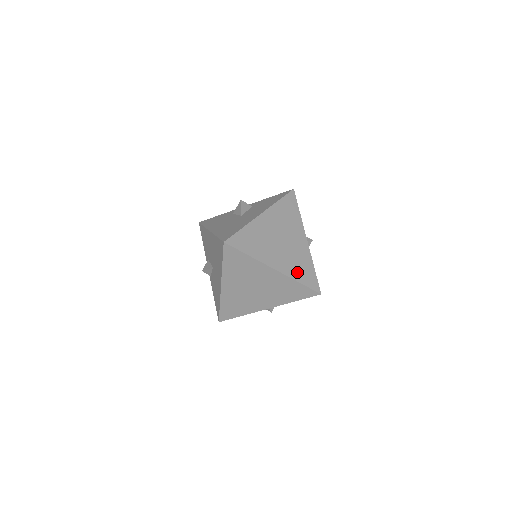
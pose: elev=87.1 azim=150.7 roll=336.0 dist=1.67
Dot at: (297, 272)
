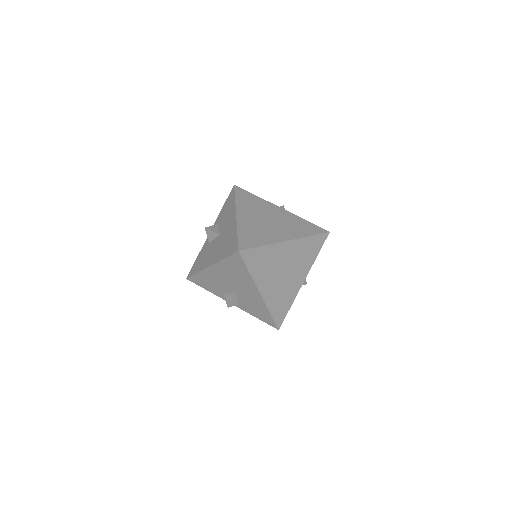
Dot at: (301, 231)
